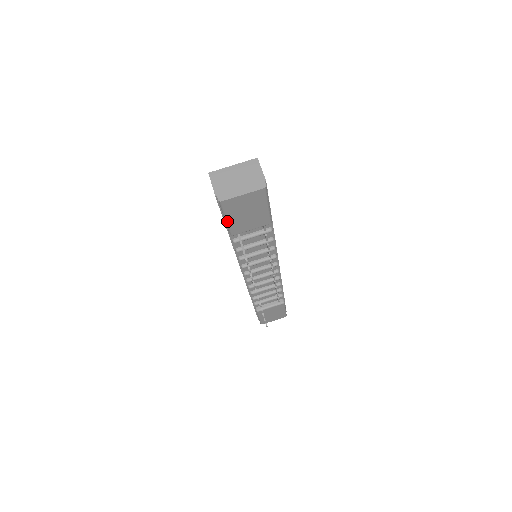
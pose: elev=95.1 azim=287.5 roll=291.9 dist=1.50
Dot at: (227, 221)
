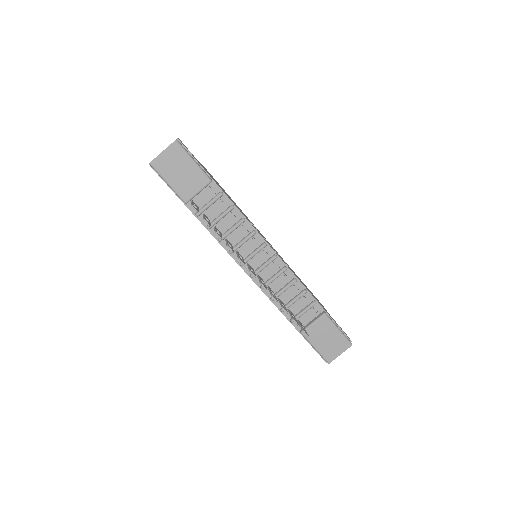
Dot at: (169, 185)
